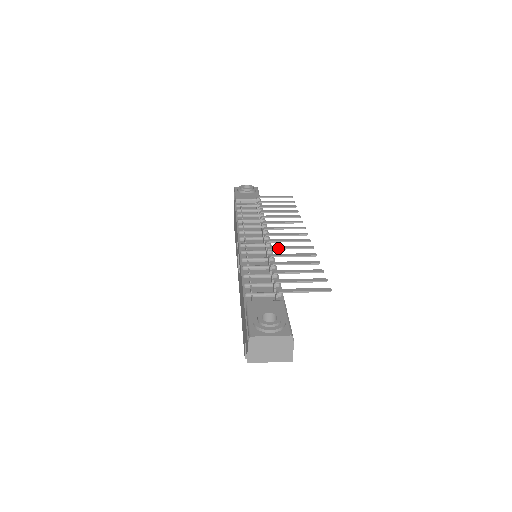
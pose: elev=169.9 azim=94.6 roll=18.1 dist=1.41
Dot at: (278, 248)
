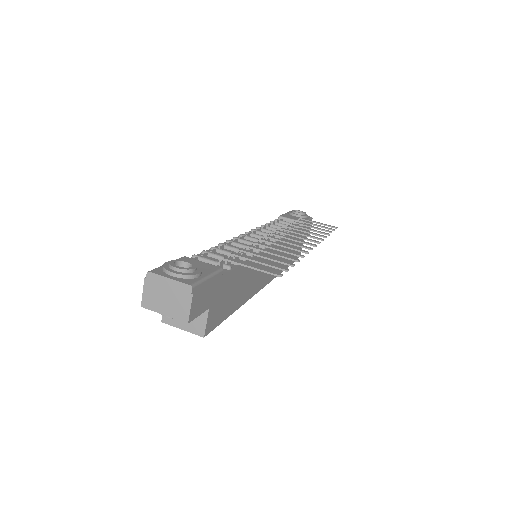
Dot at: (269, 241)
